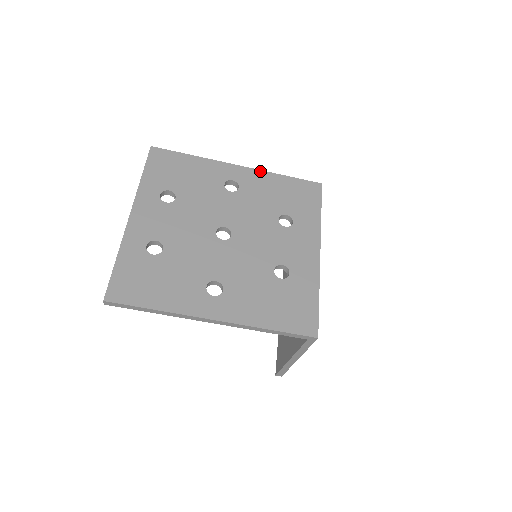
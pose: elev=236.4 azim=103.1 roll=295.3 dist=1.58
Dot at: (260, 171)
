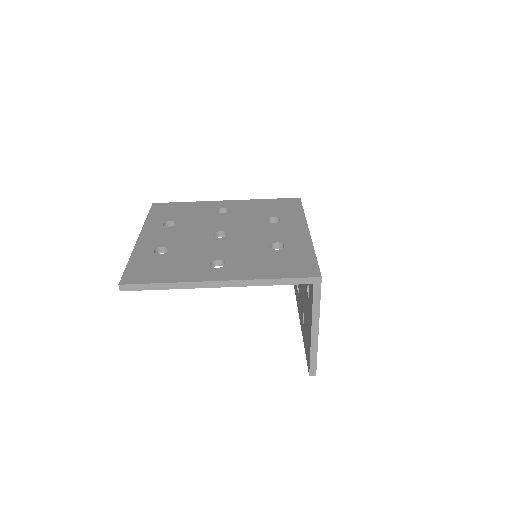
Dot at: (245, 200)
